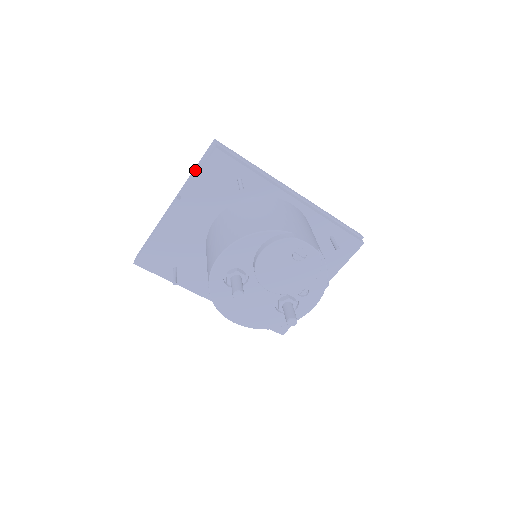
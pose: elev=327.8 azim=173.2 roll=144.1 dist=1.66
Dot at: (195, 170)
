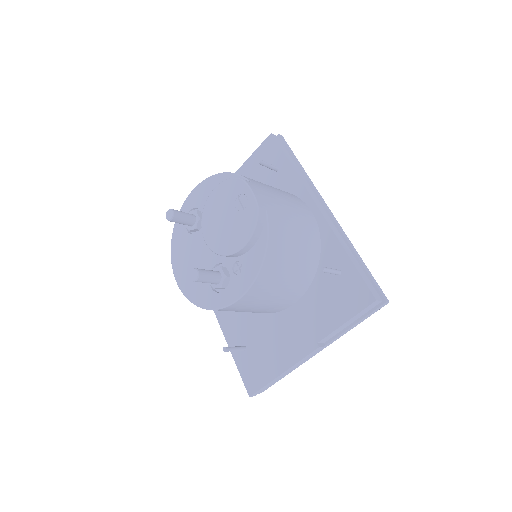
Dot at: occluded
